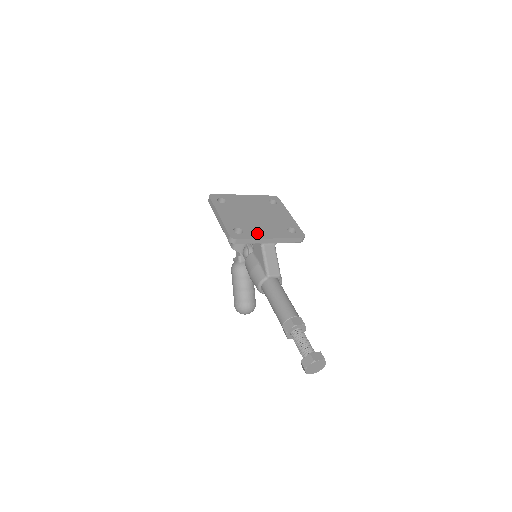
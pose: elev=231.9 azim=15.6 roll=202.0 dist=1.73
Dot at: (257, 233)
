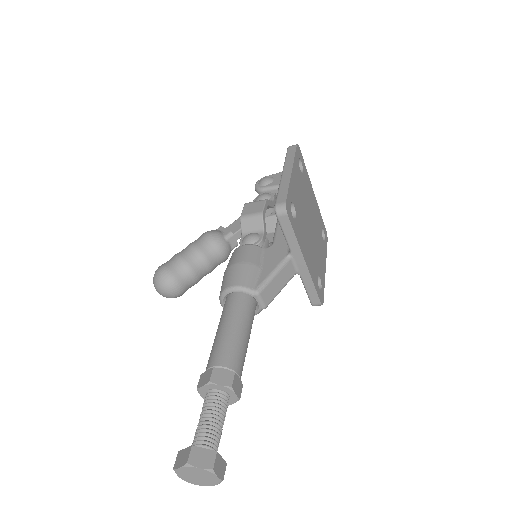
Dot at: (302, 239)
